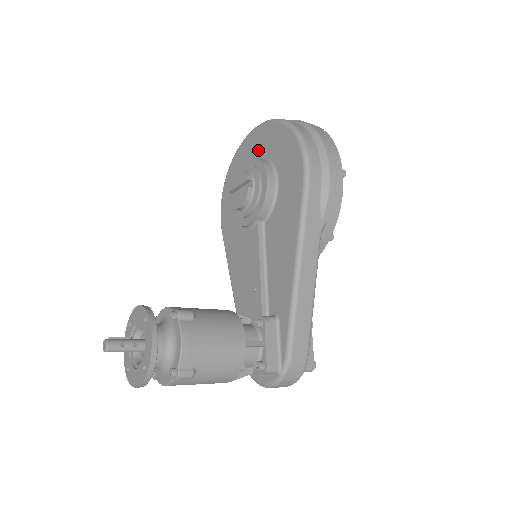
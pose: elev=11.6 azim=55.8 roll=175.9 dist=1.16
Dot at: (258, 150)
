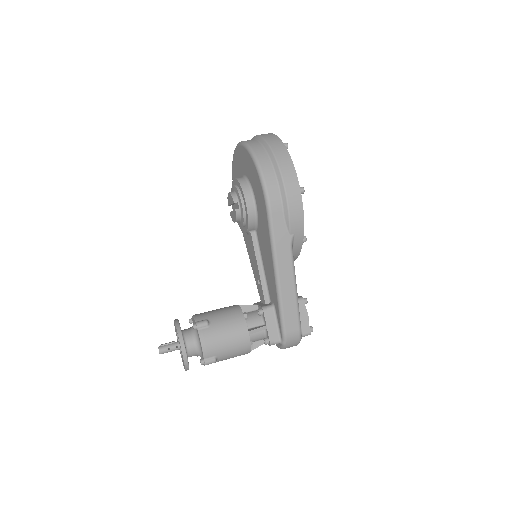
Dot at: (242, 167)
